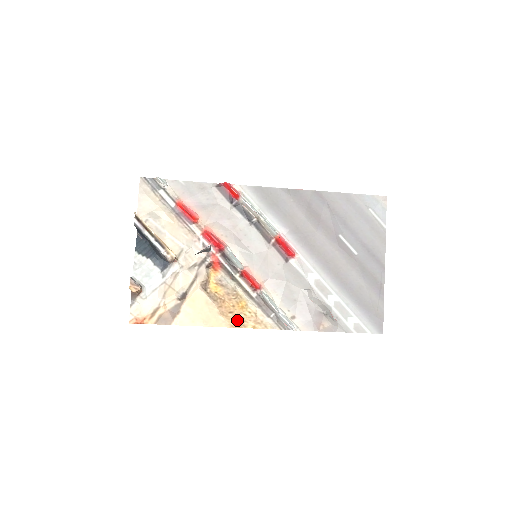
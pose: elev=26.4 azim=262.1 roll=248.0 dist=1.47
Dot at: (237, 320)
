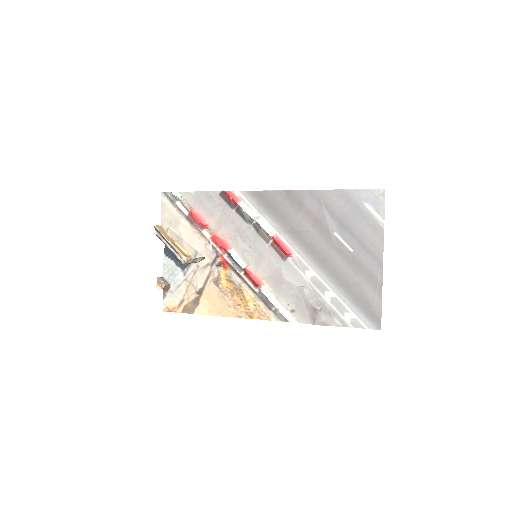
Dot at: (244, 312)
